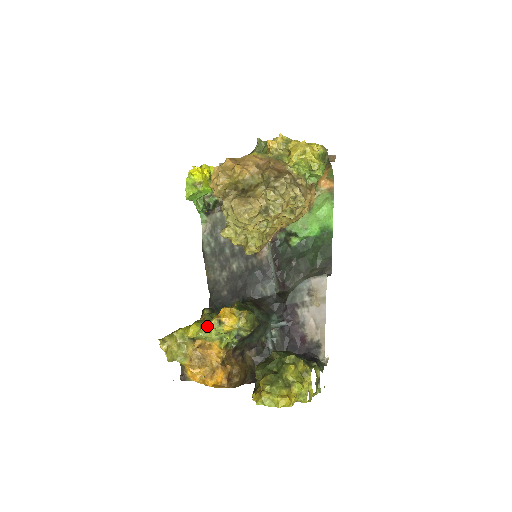
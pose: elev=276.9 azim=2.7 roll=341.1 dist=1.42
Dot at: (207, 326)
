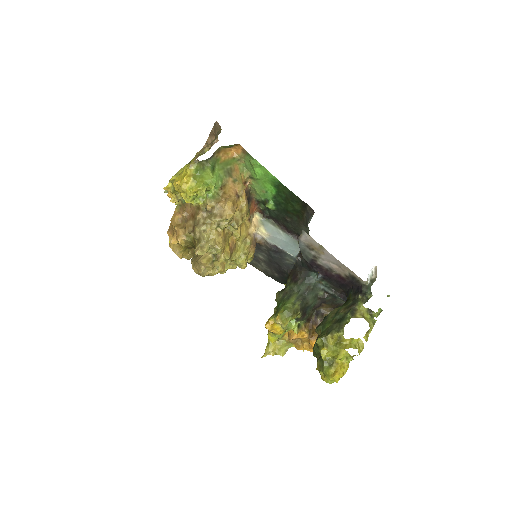
Dot at: occluded
